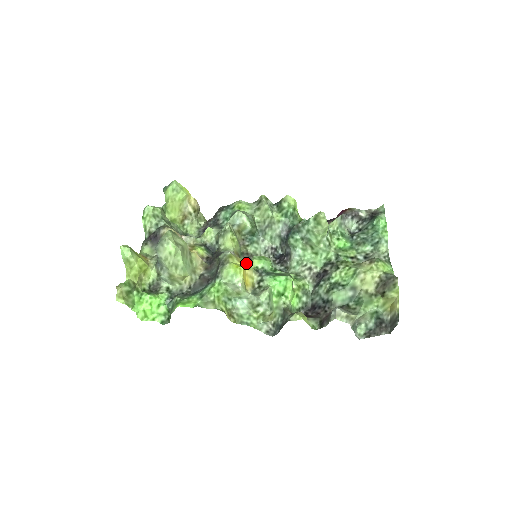
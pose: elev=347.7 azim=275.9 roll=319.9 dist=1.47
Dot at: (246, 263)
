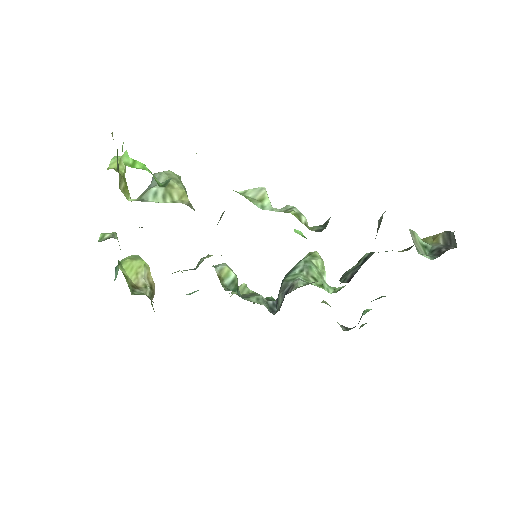
Dot at: occluded
